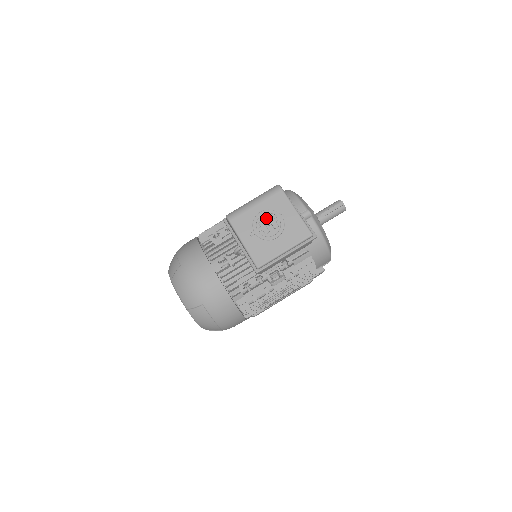
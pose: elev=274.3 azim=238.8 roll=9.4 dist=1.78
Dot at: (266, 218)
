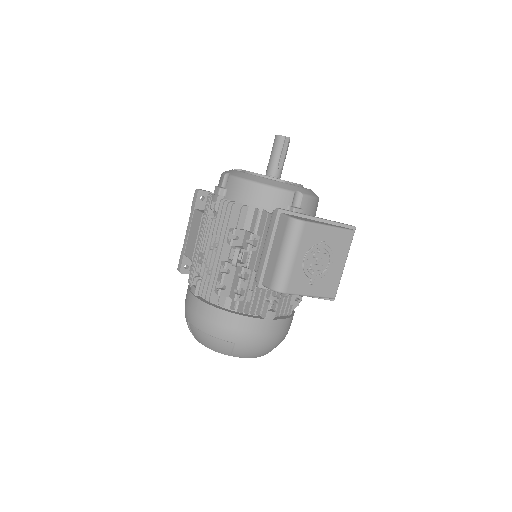
Dot at: (312, 259)
